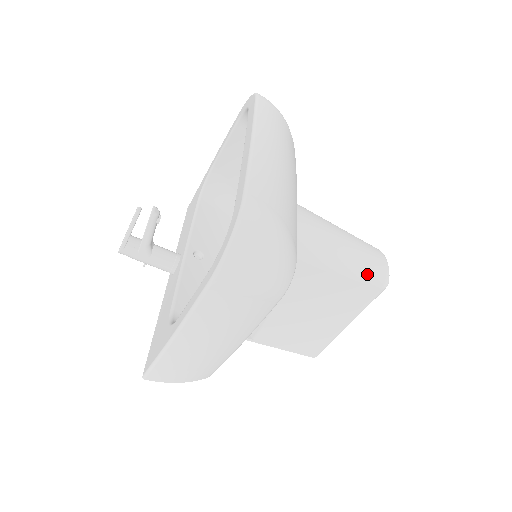
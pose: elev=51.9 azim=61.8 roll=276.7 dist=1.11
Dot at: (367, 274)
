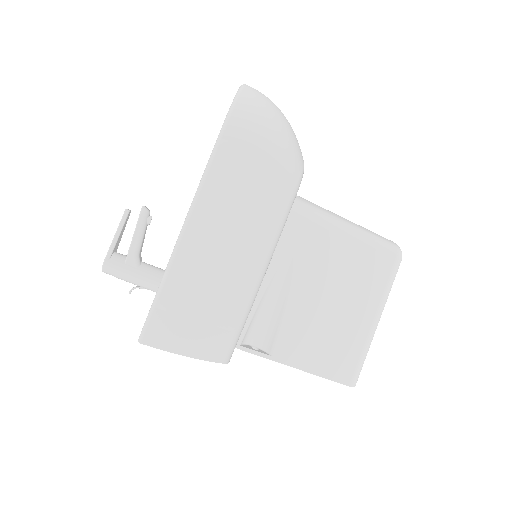
Dot at: (377, 239)
